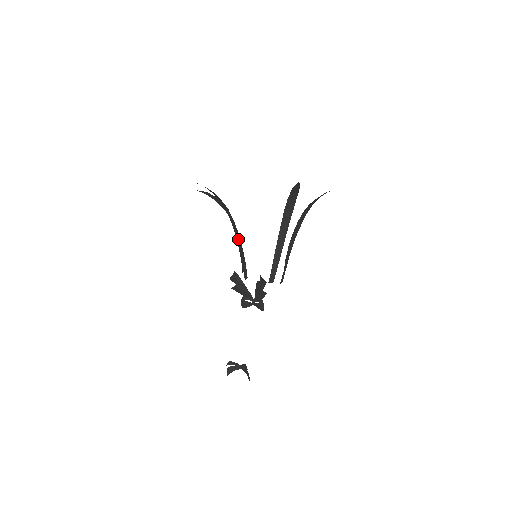
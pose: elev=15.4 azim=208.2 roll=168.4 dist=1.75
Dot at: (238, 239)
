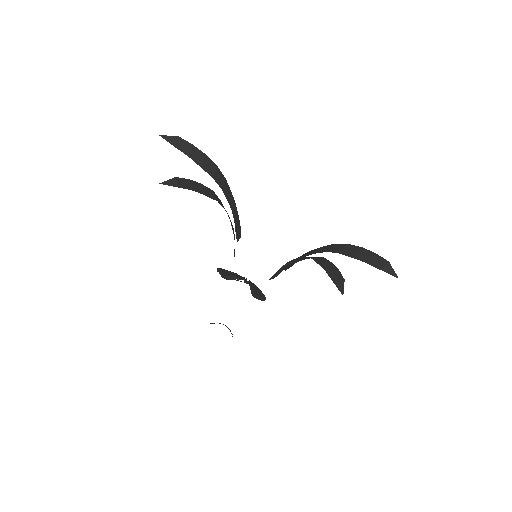
Dot at: (231, 224)
